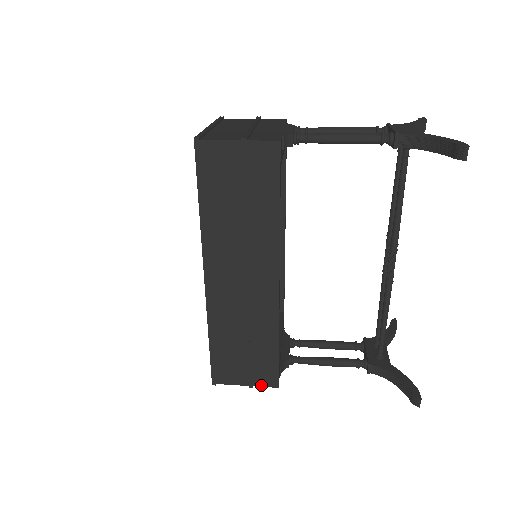
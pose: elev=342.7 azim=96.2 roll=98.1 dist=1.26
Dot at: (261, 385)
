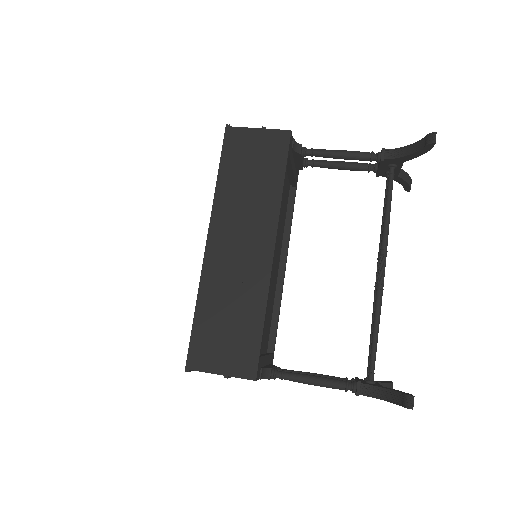
Dot at: (237, 375)
